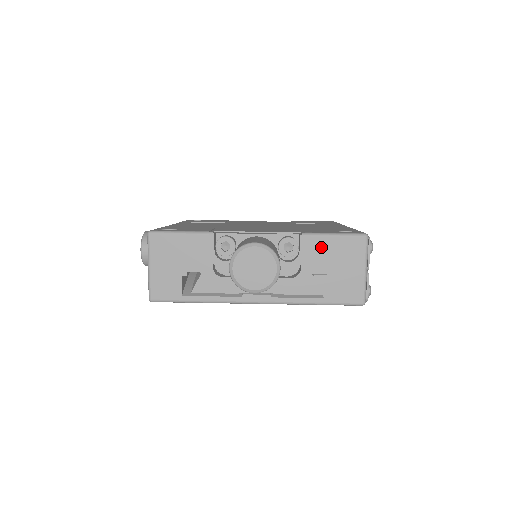
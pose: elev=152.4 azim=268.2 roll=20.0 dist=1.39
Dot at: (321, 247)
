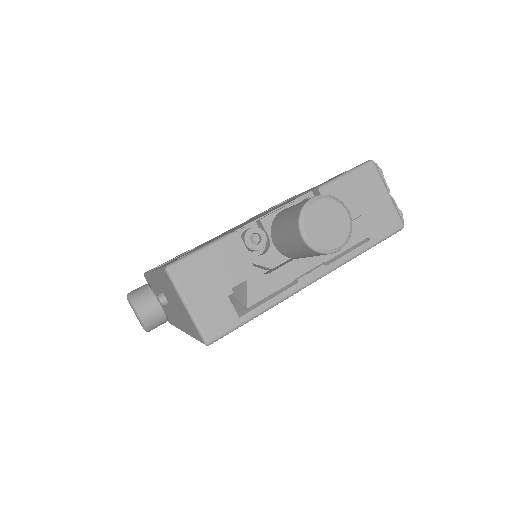
Dot at: (342, 192)
